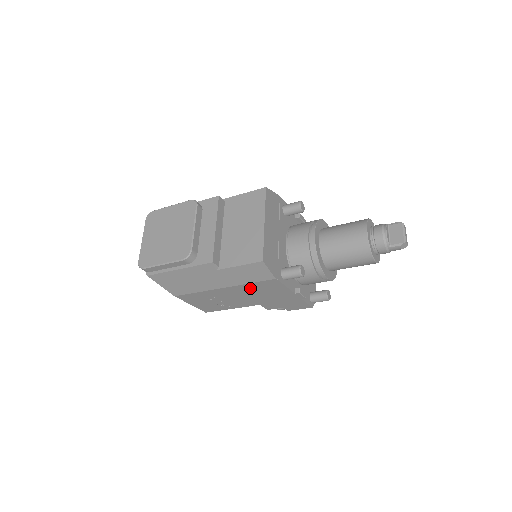
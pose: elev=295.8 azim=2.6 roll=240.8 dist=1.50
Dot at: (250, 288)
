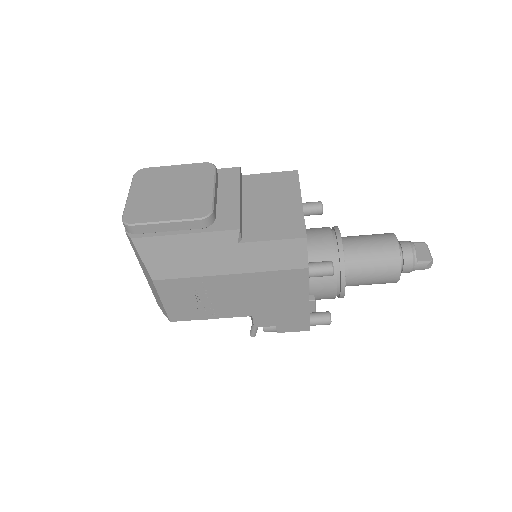
Dot at: (264, 281)
